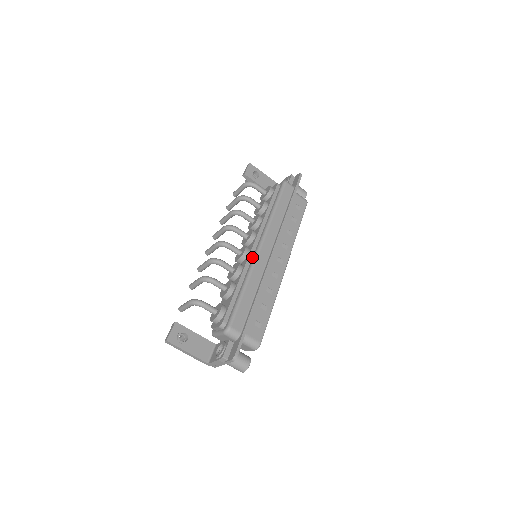
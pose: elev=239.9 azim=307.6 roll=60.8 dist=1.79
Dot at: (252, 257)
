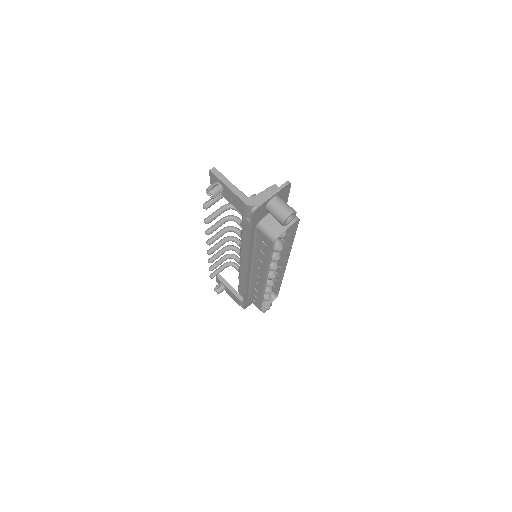
Dot at: occluded
